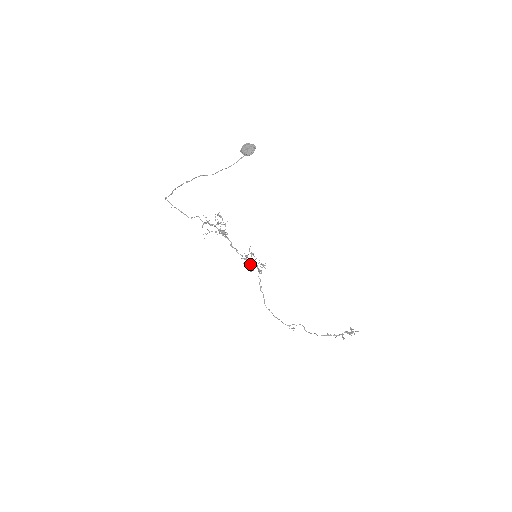
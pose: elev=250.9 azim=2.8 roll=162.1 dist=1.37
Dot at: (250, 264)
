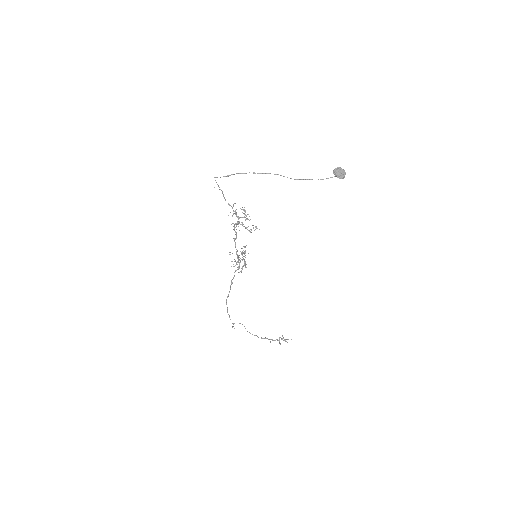
Dot at: occluded
